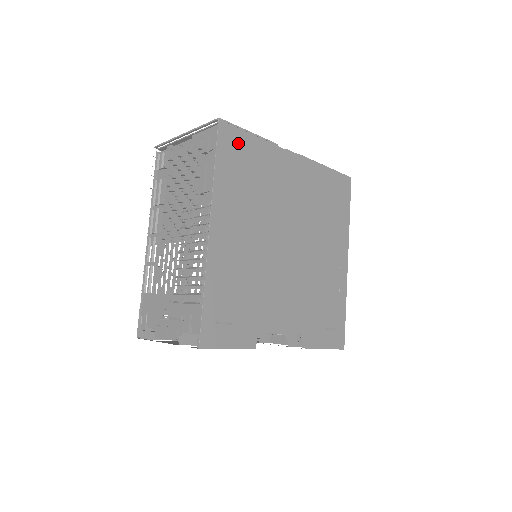
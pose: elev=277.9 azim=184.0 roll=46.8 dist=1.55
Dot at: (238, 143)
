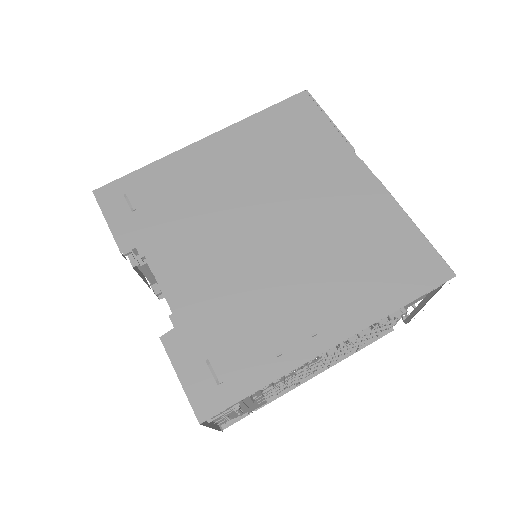
Dot at: (306, 116)
